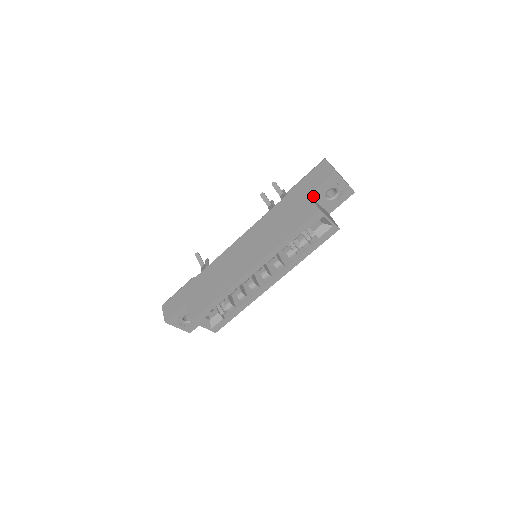
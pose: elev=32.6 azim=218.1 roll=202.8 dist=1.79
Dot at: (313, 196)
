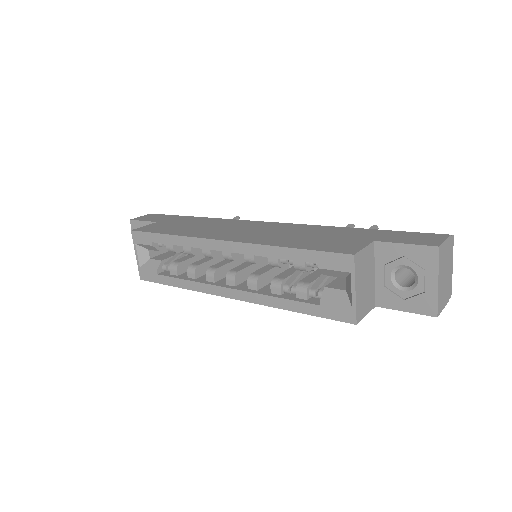
Dot at: (378, 249)
